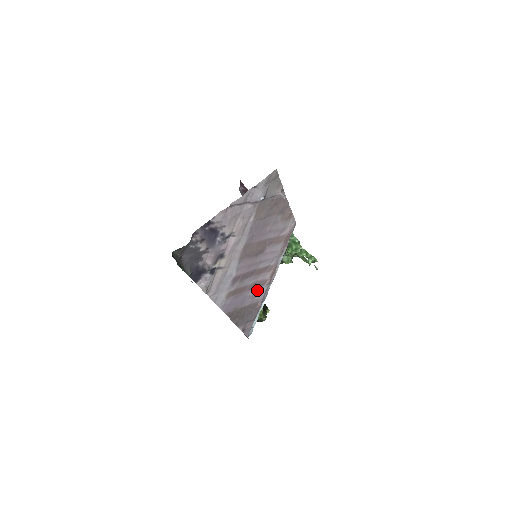
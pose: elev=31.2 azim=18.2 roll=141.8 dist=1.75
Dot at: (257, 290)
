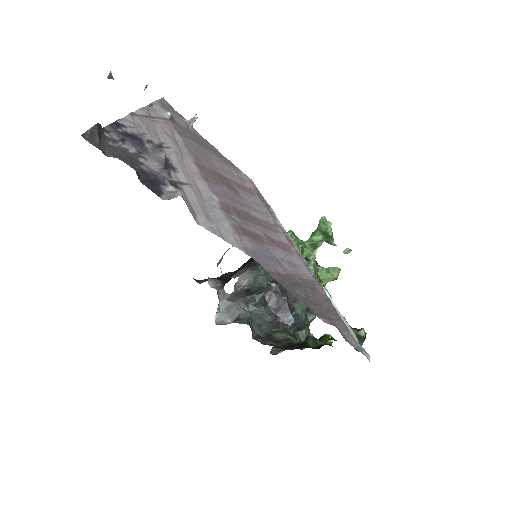
Dot at: (288, 257)
